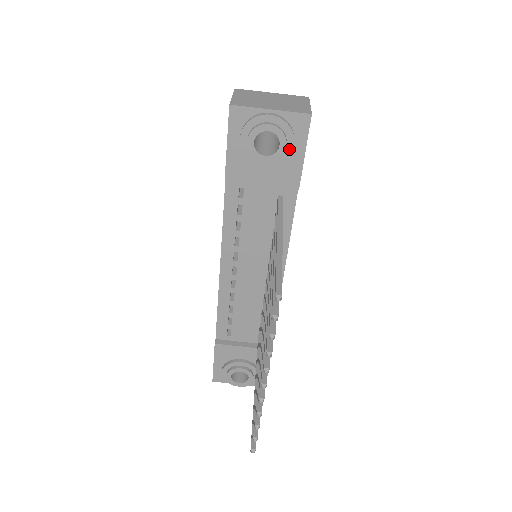
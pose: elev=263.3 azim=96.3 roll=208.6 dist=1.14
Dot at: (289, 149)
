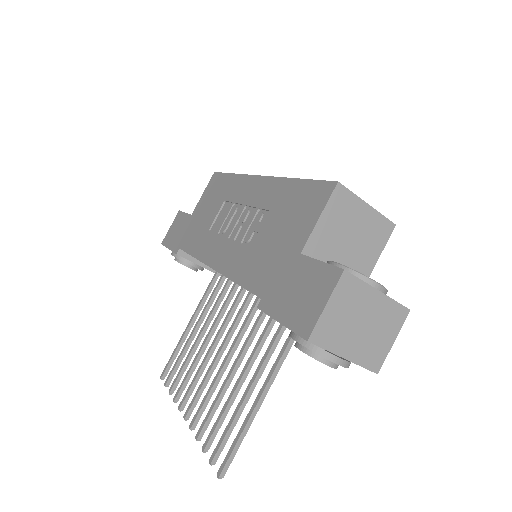
Dot at: occluded
